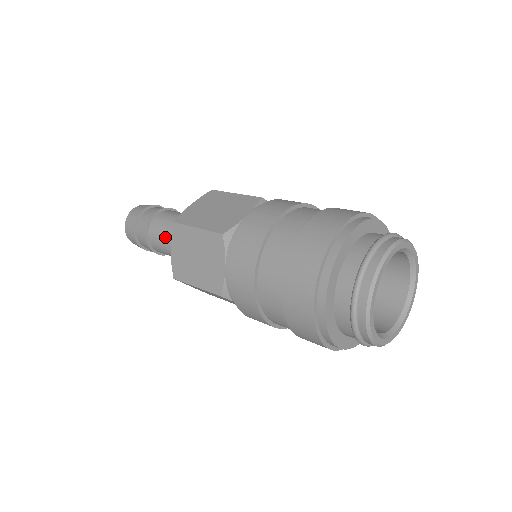
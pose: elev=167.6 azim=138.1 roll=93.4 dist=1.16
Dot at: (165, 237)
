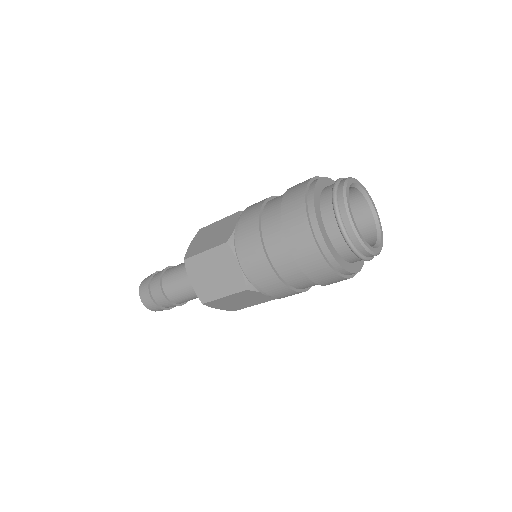
Dot at: (179, 284)
